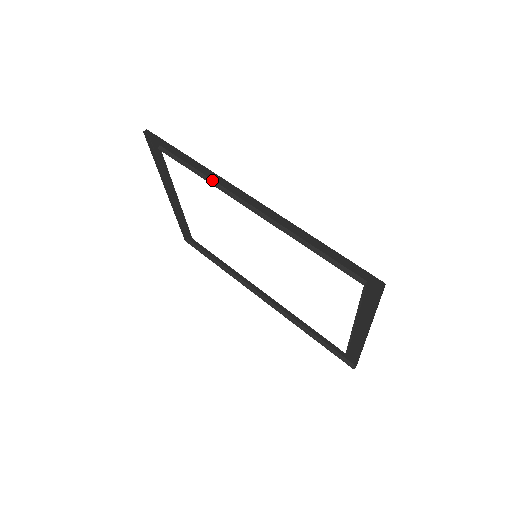
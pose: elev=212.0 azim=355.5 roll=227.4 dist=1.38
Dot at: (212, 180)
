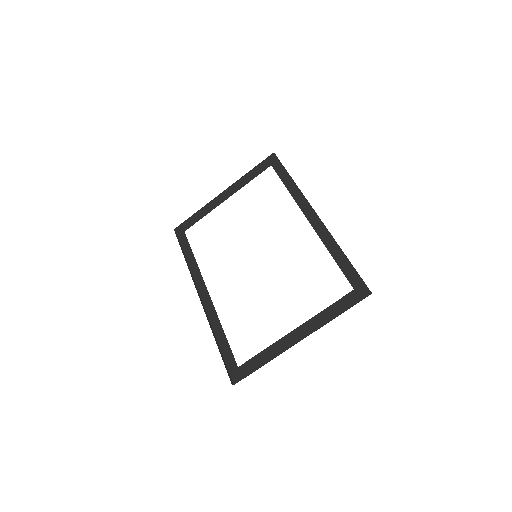
Dot at: (293, 197)
